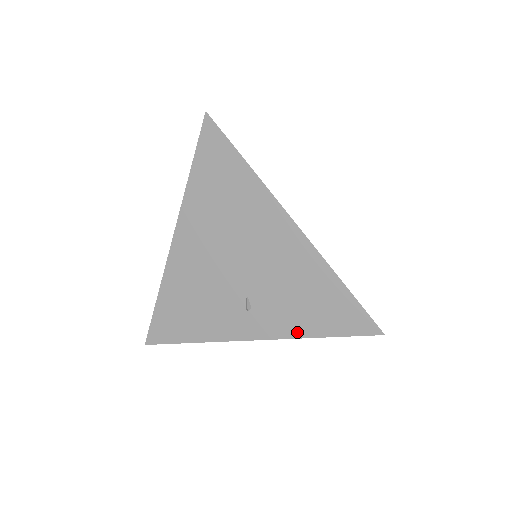
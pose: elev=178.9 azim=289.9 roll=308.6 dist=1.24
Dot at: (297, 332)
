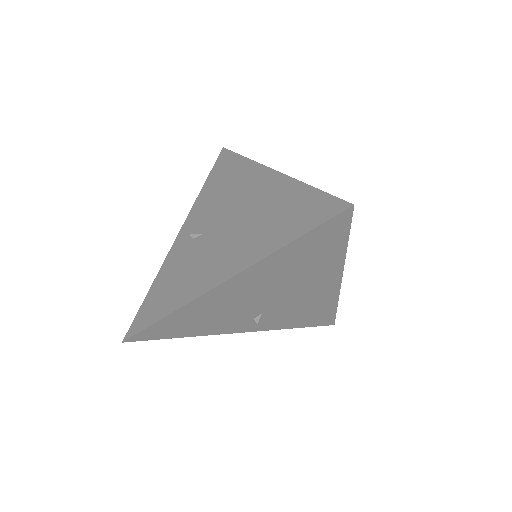
Dot at: (281, 327)
